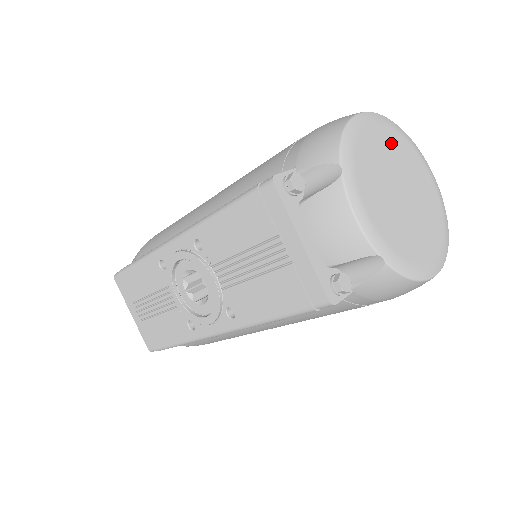
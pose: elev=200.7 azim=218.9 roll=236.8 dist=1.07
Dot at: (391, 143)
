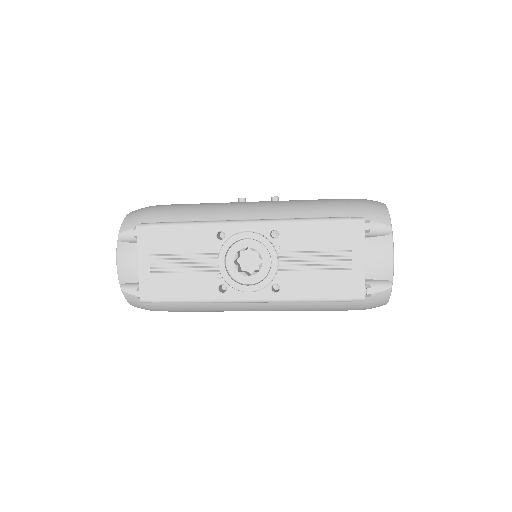
Dot at: occluded
